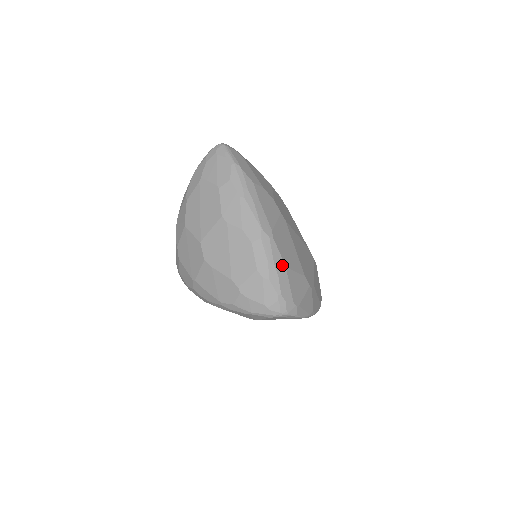
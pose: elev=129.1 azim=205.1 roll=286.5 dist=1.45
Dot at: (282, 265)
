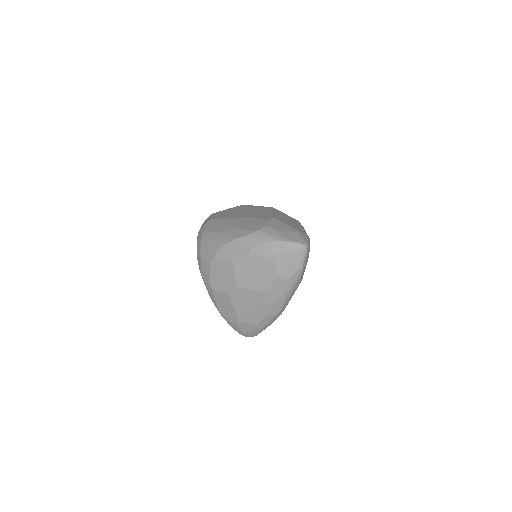
Dot at: occluded
